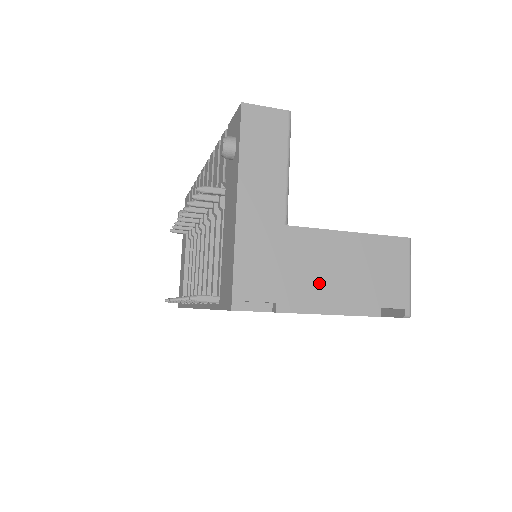
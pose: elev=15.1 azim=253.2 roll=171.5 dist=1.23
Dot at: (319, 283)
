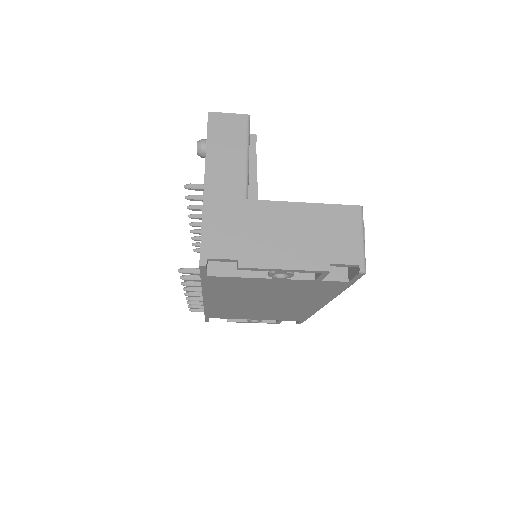
Dot at: (276, 244)
